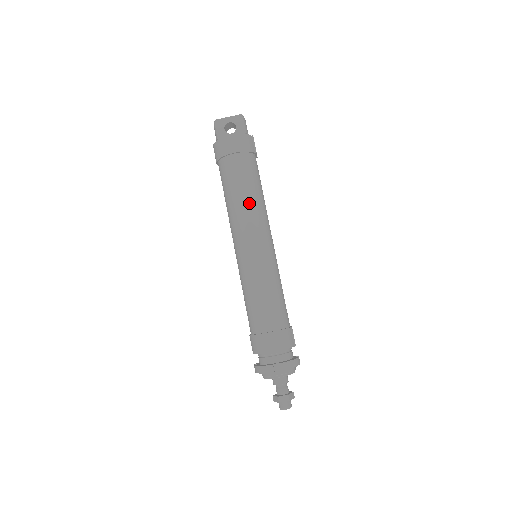
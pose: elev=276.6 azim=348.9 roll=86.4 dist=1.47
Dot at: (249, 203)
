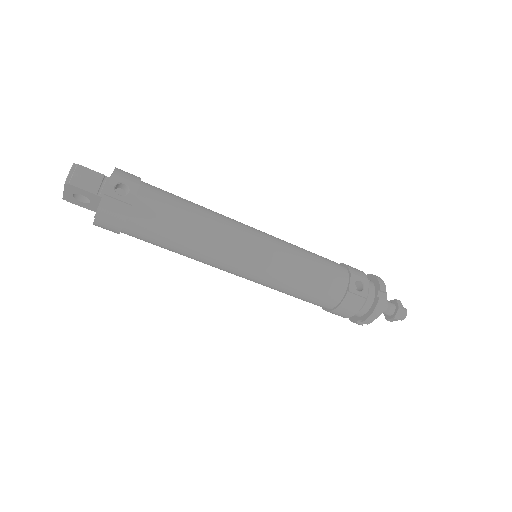
Dot at: (192, 254)
